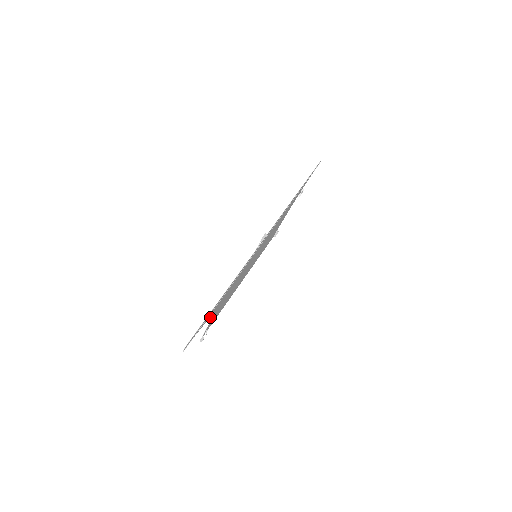
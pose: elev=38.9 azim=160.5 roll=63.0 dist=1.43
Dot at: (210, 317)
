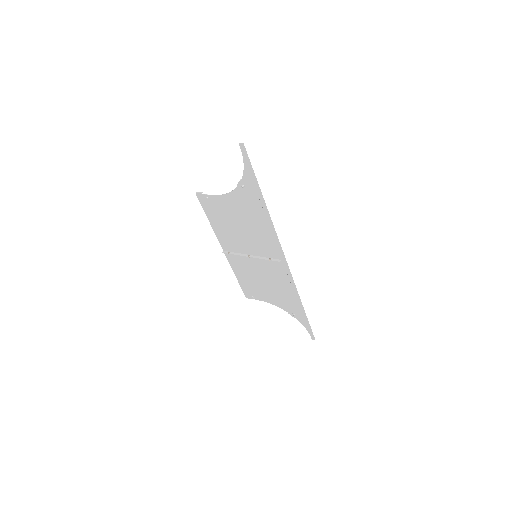
Dot at: (290, 314)
